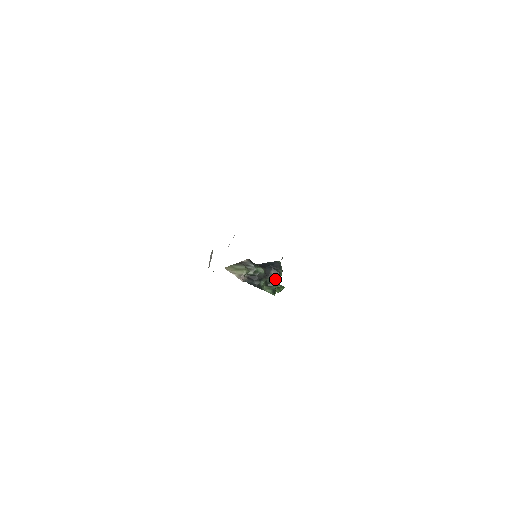
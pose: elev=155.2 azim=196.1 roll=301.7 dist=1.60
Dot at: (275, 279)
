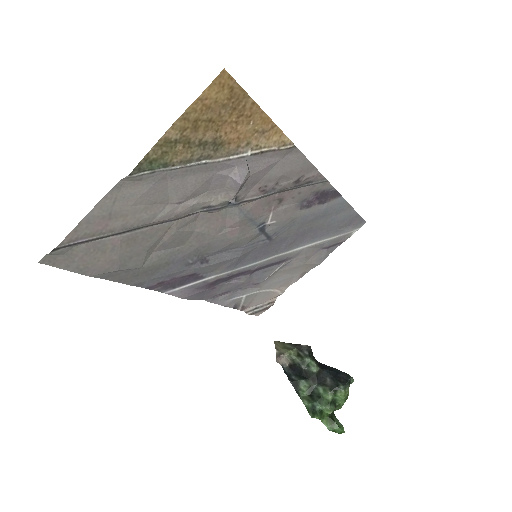
Dot at: (326, 392)
